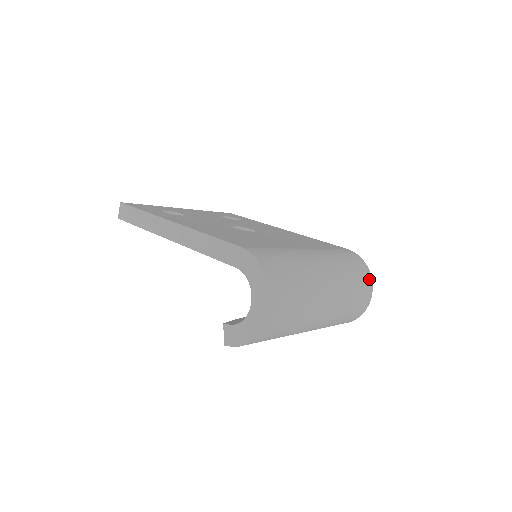
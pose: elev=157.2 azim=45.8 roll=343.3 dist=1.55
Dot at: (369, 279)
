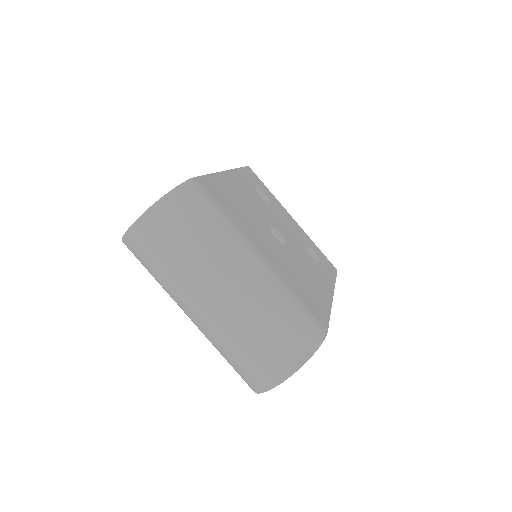
Dot at: (297, 361)
